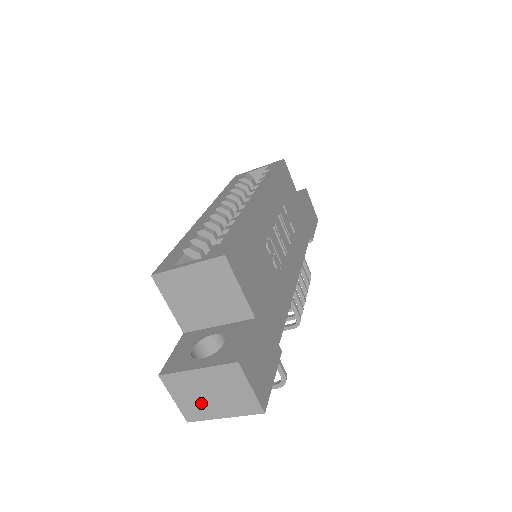
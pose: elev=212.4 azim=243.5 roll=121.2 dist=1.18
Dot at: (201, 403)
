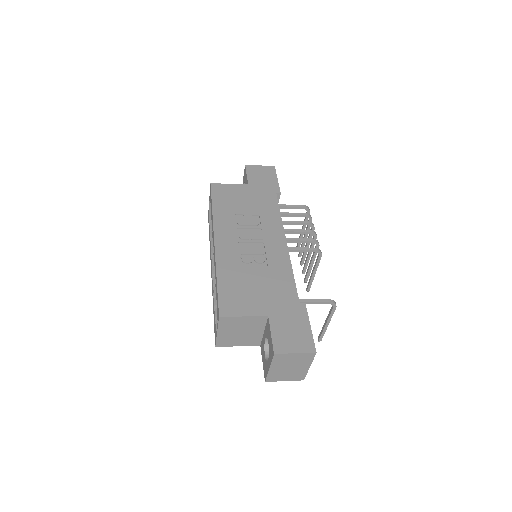
Dot at: (294, 373)
